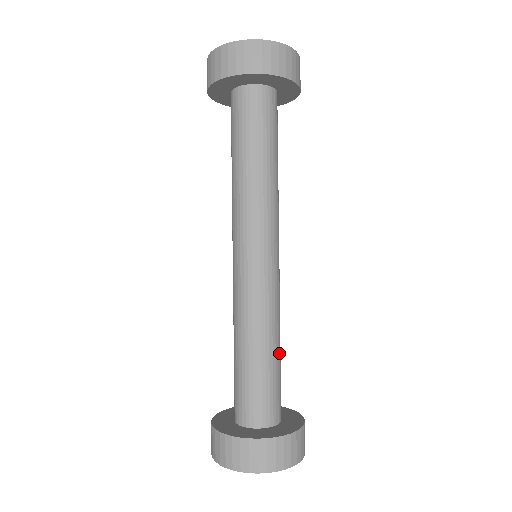
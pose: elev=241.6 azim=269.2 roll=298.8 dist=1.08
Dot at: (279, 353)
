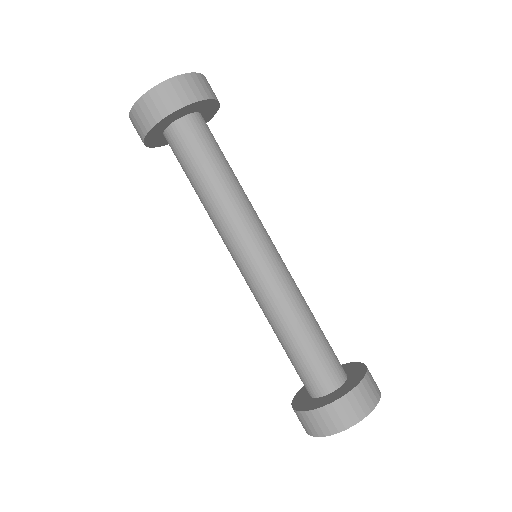
Dot at: (317, 323)
